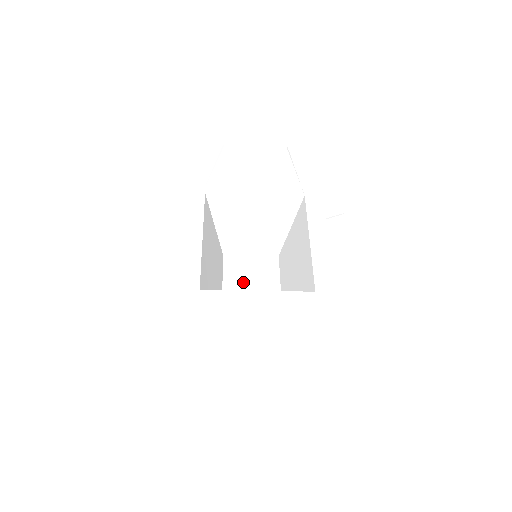
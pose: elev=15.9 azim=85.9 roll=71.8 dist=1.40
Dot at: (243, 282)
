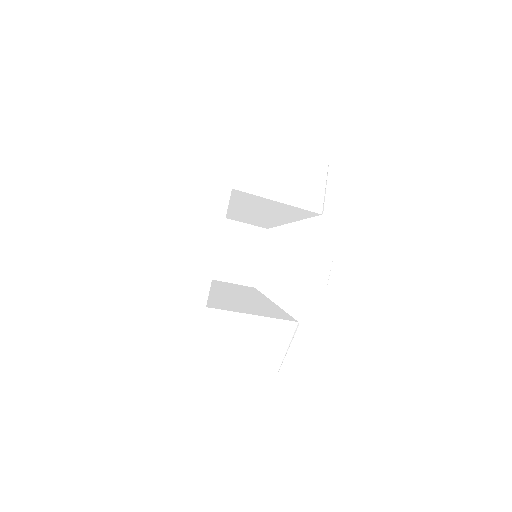
Dot at: (229, 252)
